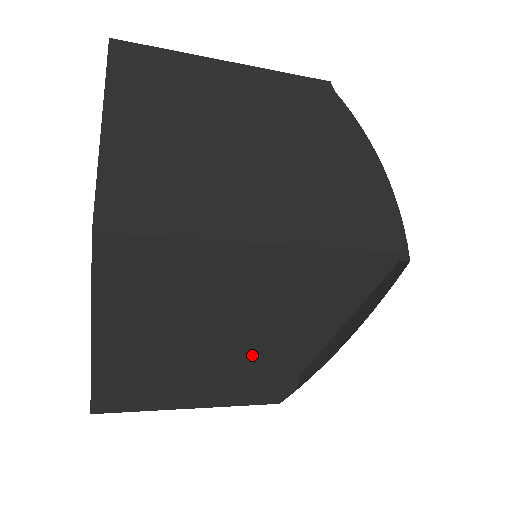
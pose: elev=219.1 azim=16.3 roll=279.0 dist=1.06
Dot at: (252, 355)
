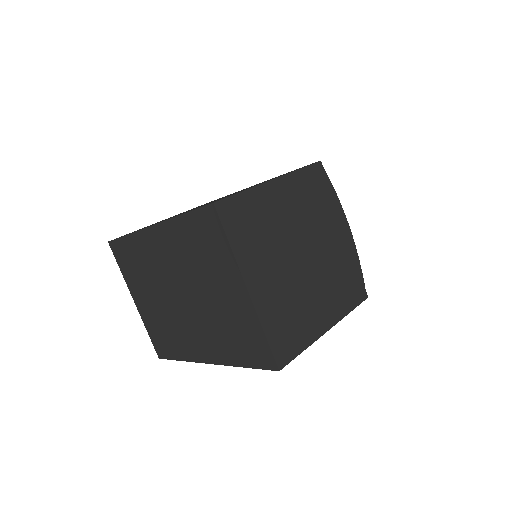
Dot at: occluded
